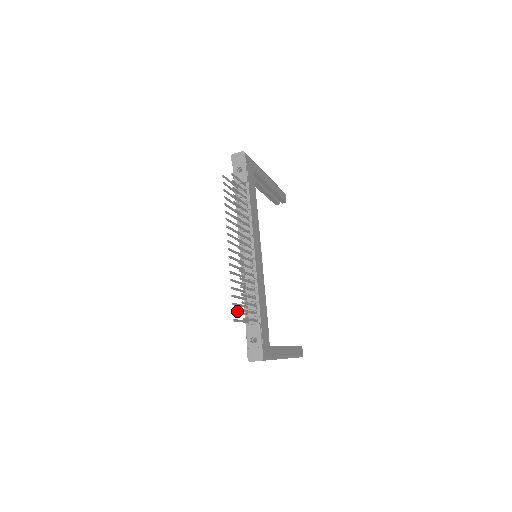
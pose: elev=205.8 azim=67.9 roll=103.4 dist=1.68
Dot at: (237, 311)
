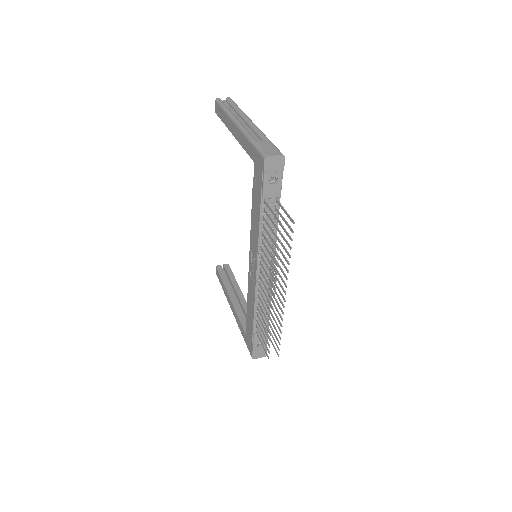
Dot at: occluded
